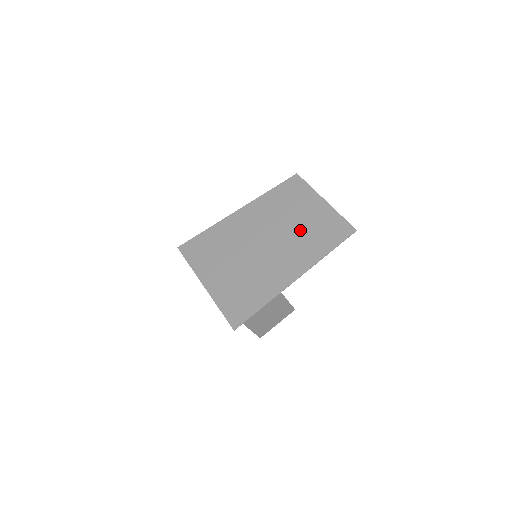
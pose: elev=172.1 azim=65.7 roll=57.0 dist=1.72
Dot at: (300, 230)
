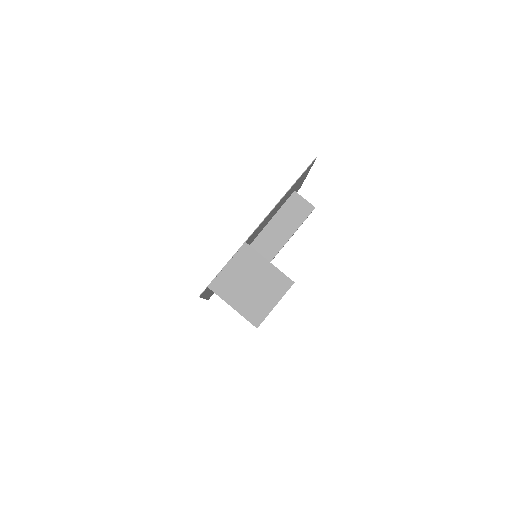
Dot at: (282, 203)
